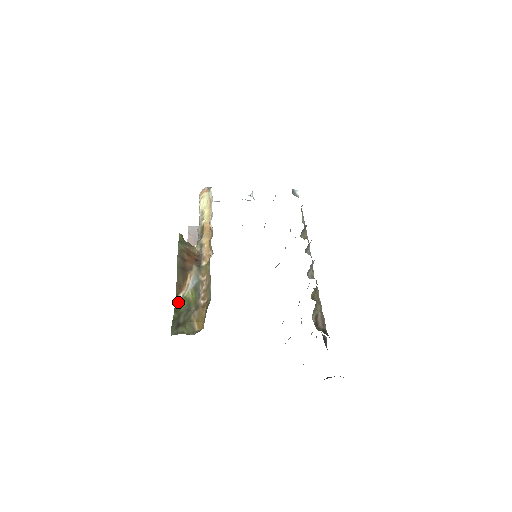
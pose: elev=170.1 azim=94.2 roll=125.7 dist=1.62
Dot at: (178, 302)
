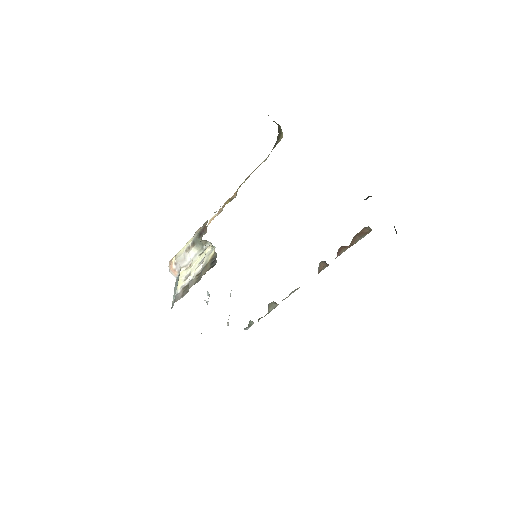
Dot at: occluded
